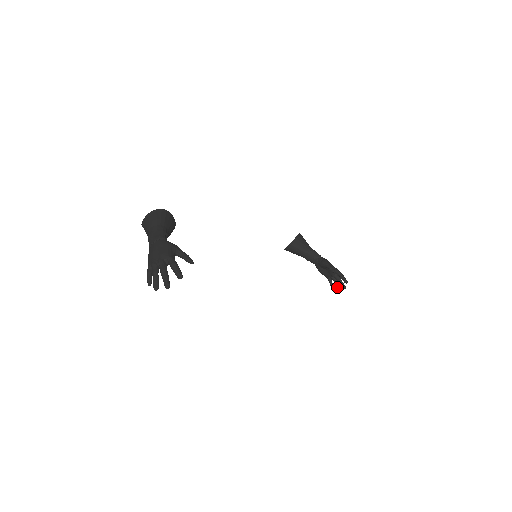
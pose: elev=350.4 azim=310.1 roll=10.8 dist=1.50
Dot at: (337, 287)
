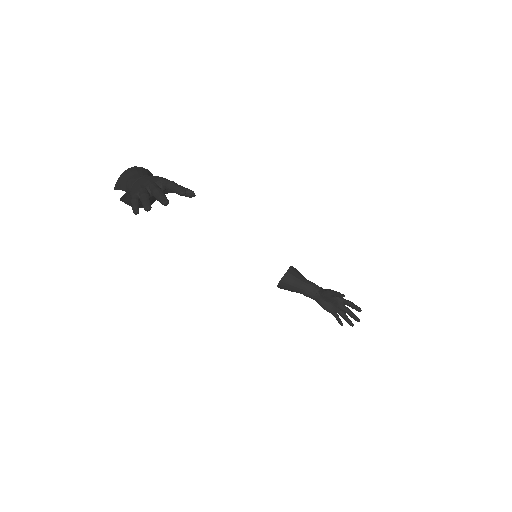
Dot at: (348, 322)
